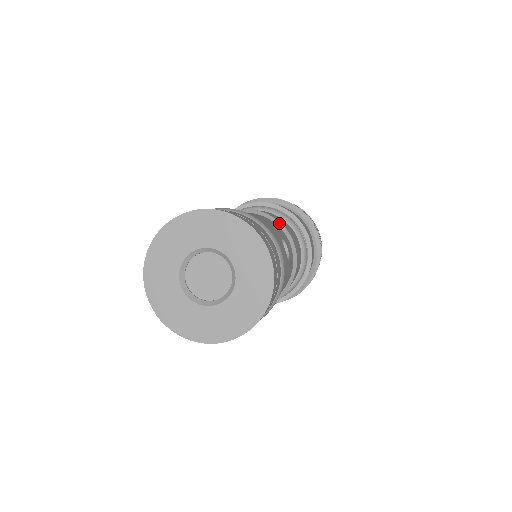
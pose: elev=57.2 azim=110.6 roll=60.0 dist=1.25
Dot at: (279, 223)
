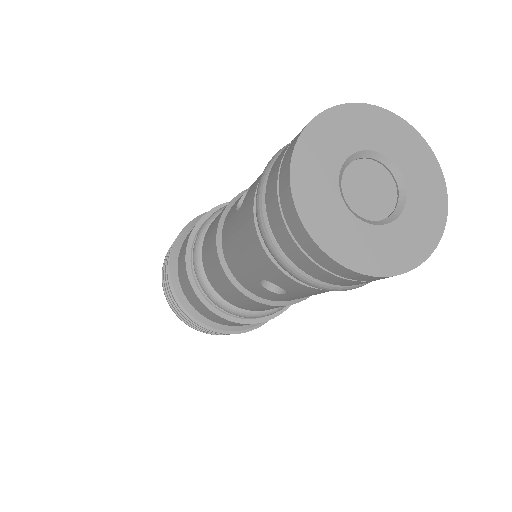
Dot at: occluded
